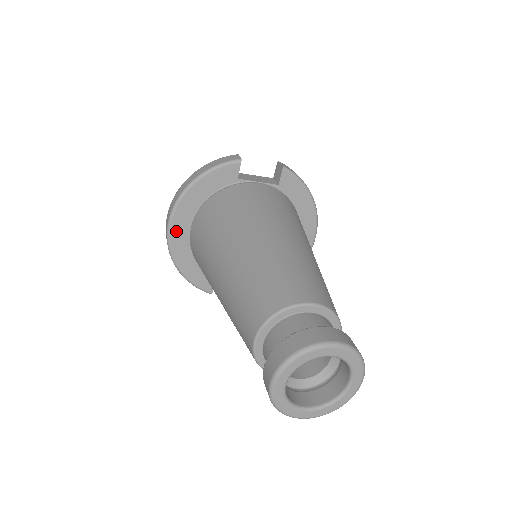
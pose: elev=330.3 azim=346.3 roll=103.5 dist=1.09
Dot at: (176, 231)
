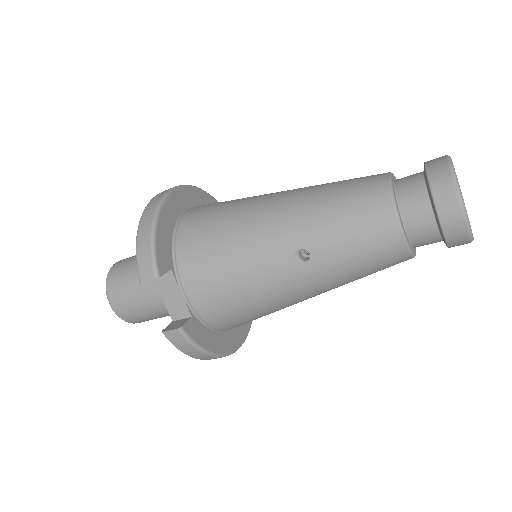
Dot at: (180, 196)
